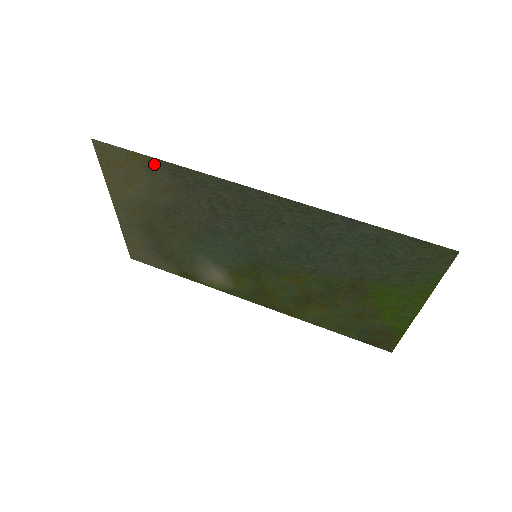
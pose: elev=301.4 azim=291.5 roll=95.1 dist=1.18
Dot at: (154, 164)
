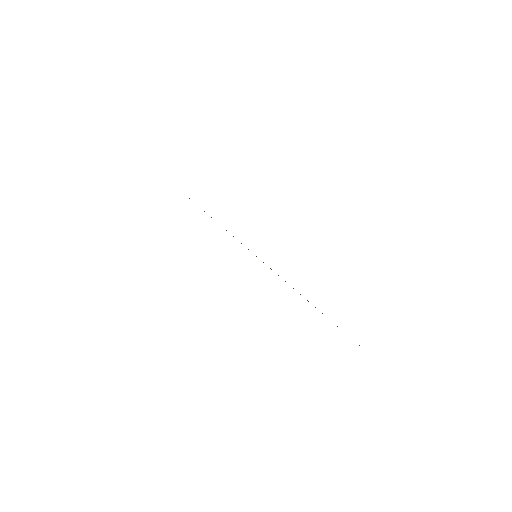
Dot at: occluded
